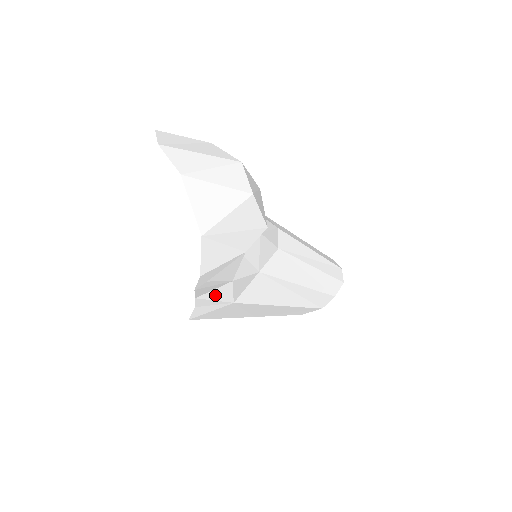
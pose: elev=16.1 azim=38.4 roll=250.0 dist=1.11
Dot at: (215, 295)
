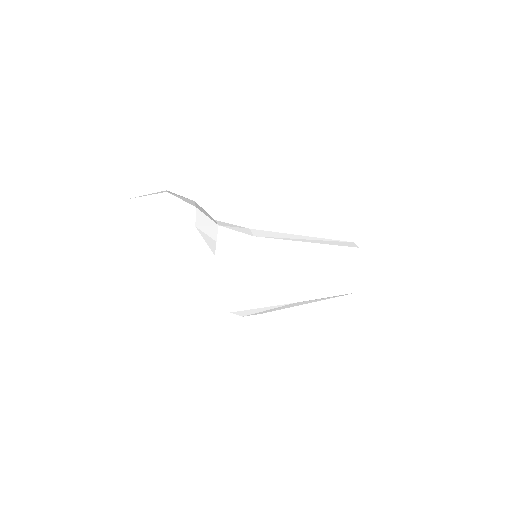
Dot at: (217, 274)
